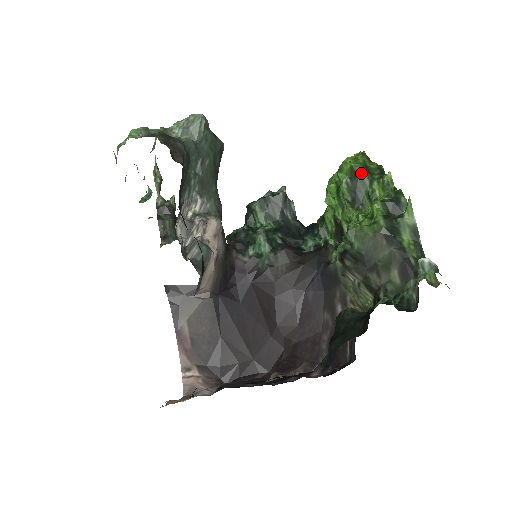
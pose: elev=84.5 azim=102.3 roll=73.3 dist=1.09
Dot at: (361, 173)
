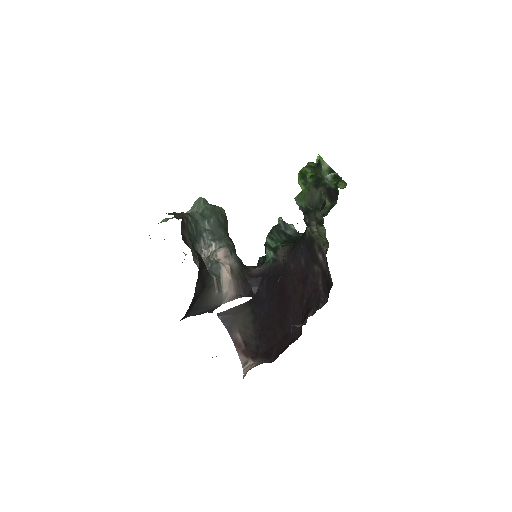
Dot at: (306, 171)
